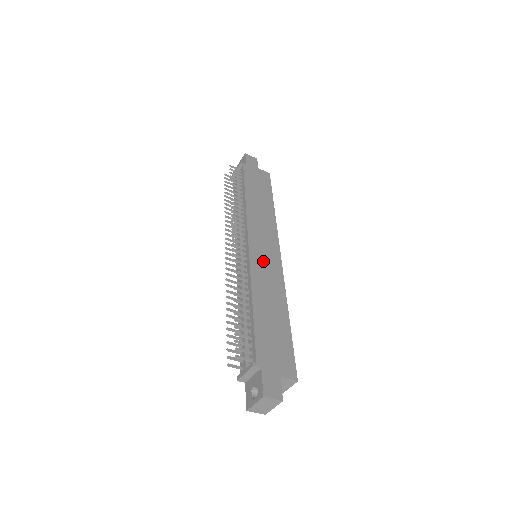
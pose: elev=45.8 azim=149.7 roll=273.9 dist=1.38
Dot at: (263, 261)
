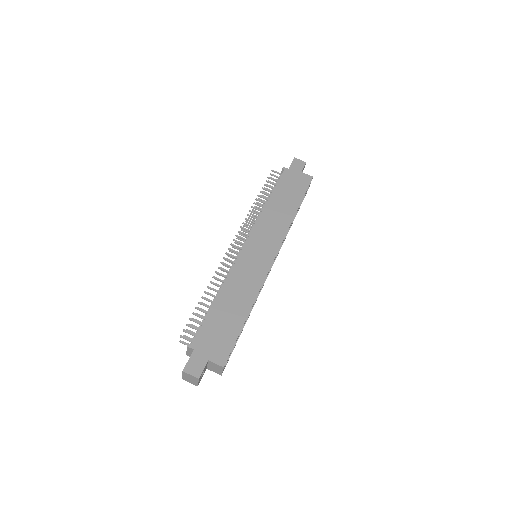
Dot at: (251, 262)
